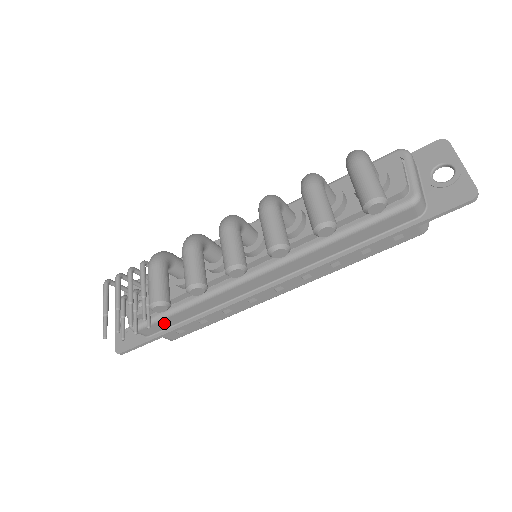
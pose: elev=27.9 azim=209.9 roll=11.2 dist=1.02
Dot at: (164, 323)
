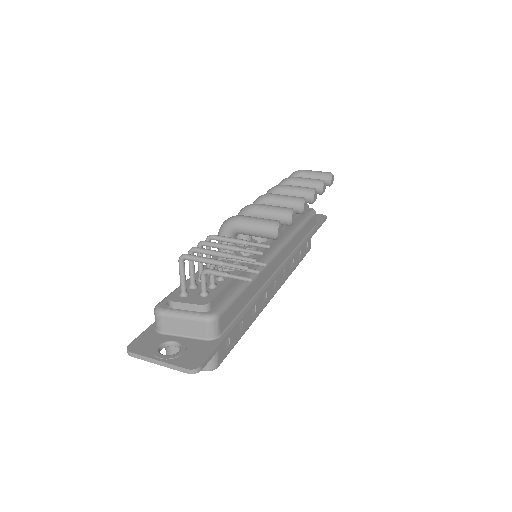
Dot at: (234, 308)
